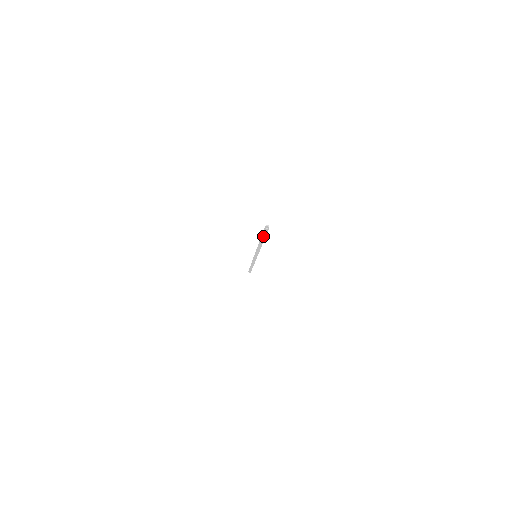
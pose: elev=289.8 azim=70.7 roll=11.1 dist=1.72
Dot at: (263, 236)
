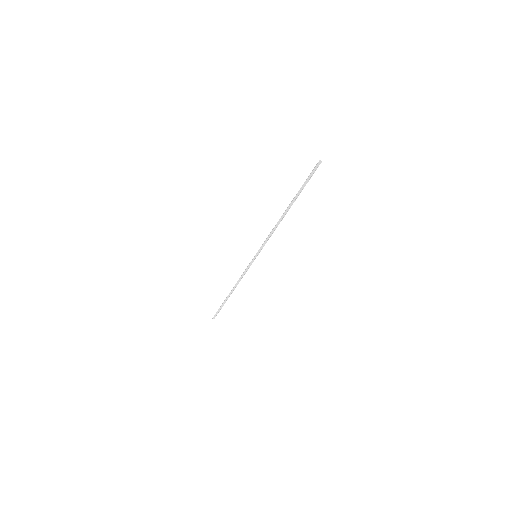
Dot at: occluded
